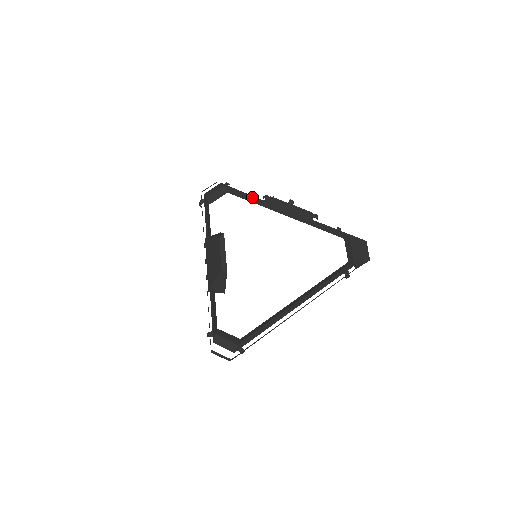
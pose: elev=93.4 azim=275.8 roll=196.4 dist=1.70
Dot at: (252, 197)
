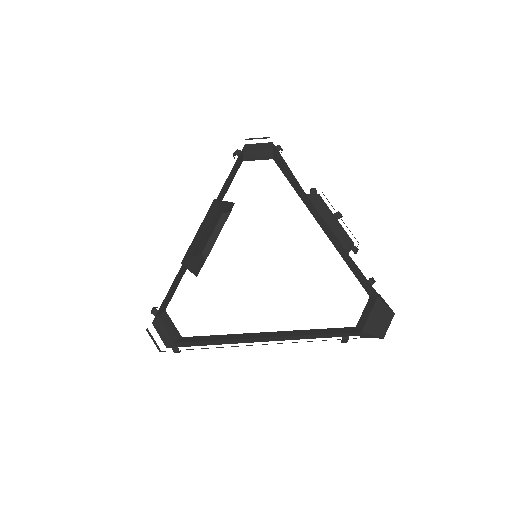
Dot at: (296, 182)
